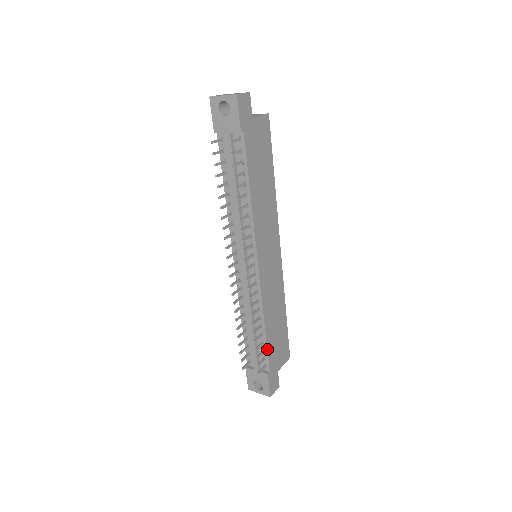
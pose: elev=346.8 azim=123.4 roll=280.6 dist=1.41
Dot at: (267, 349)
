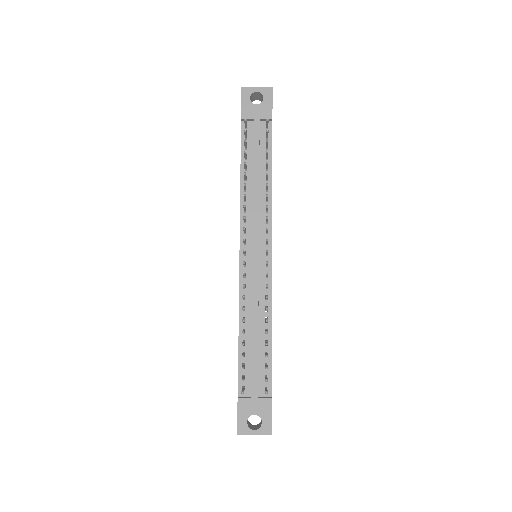
Dot at: (271, 363)
